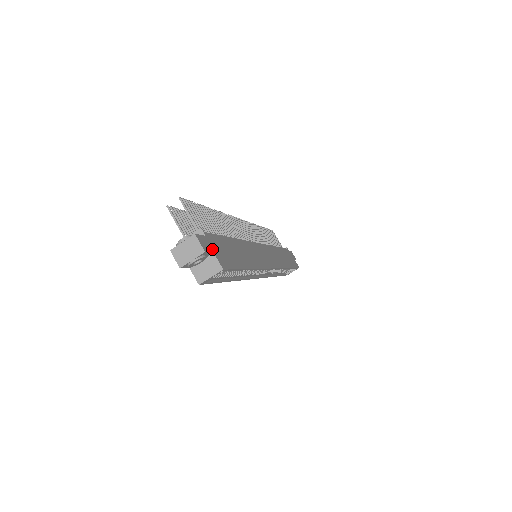
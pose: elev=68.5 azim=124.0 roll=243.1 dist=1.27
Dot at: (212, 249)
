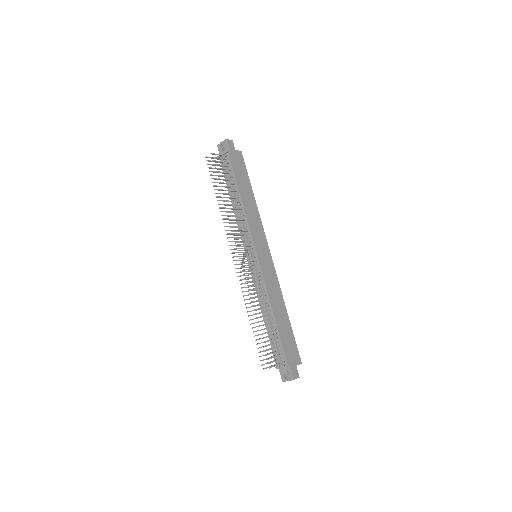
Dot at: (295, 366)
